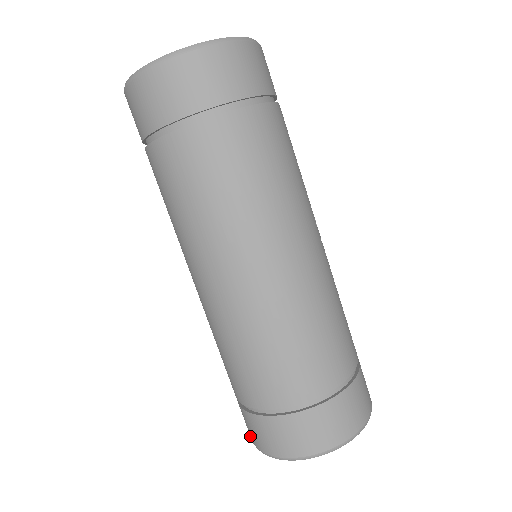
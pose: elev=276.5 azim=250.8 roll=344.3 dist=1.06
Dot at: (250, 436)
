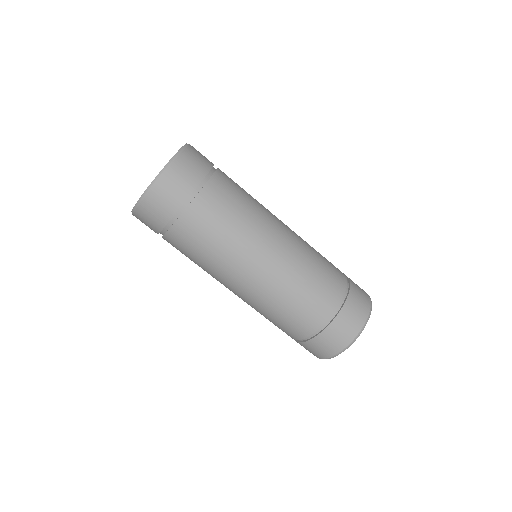
Dot at: (338, 349)
